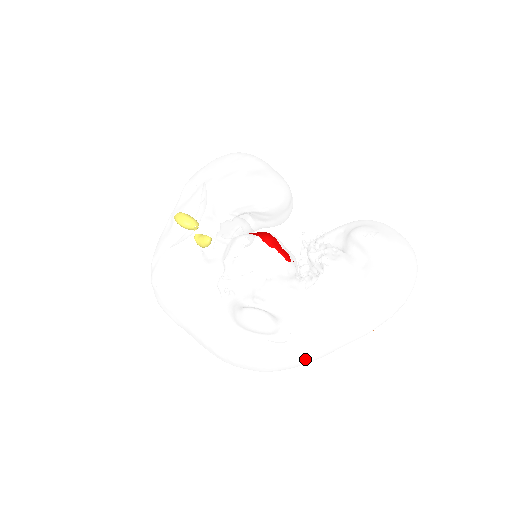
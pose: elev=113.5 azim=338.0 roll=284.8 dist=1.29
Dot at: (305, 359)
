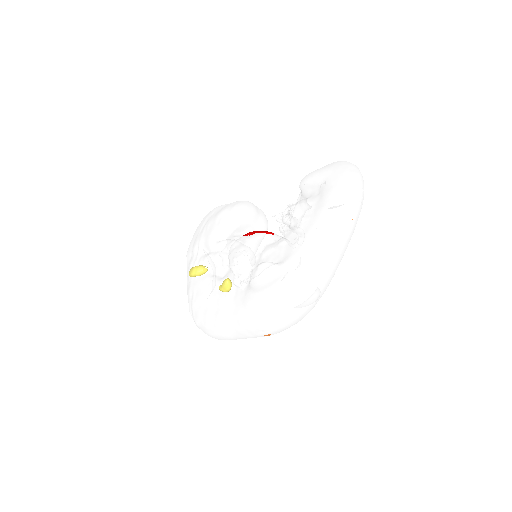
Dot at: (320, 276)
